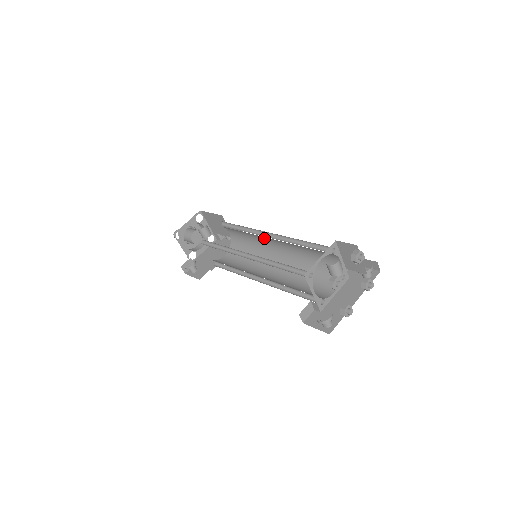
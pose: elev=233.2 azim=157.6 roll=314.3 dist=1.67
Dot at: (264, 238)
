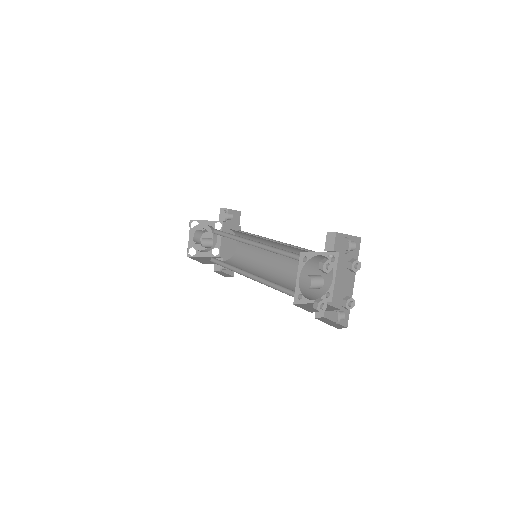
Dot at: occluded
